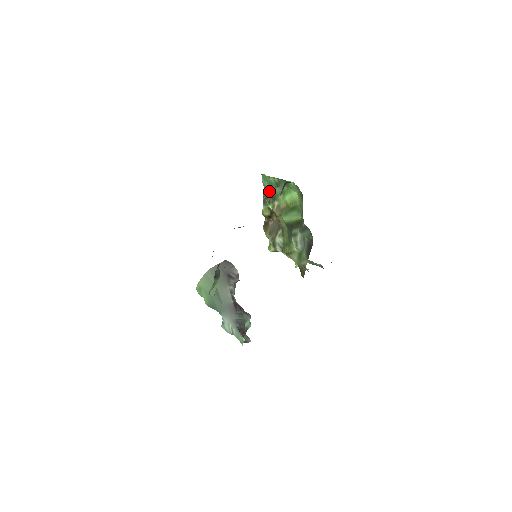
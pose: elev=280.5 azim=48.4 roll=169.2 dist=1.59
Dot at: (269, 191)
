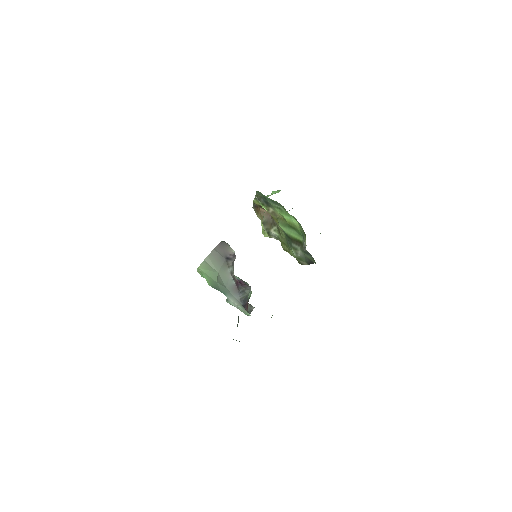
Dot at: (263, 198)
